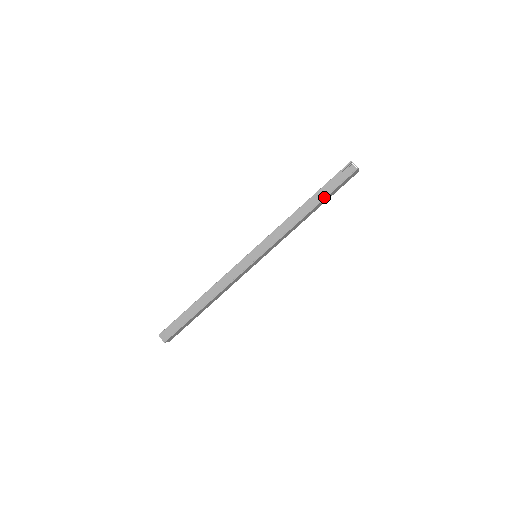
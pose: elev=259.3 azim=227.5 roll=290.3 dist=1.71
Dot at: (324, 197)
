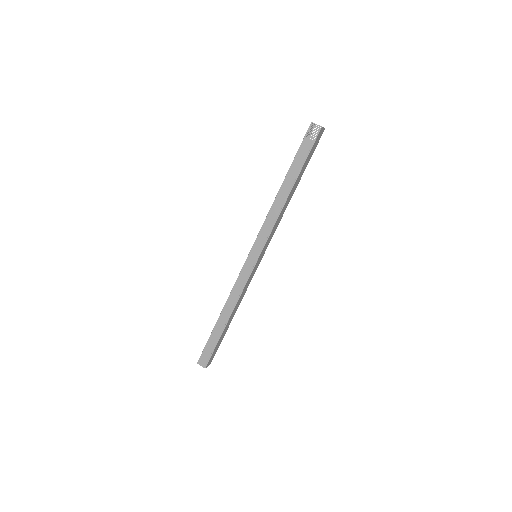
Dot at: (298, 172)
